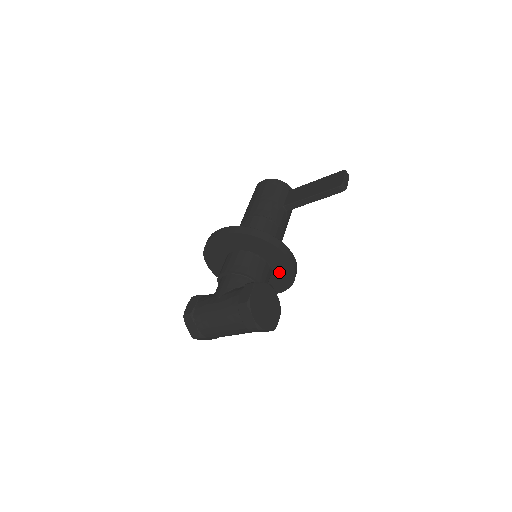
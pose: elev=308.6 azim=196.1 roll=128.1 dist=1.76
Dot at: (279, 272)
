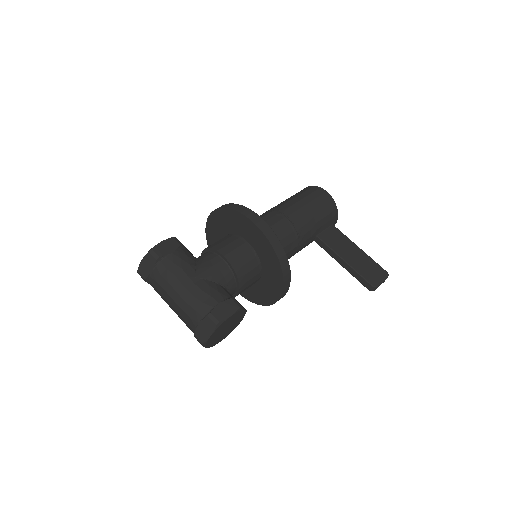
Dot at: (258, 290)
